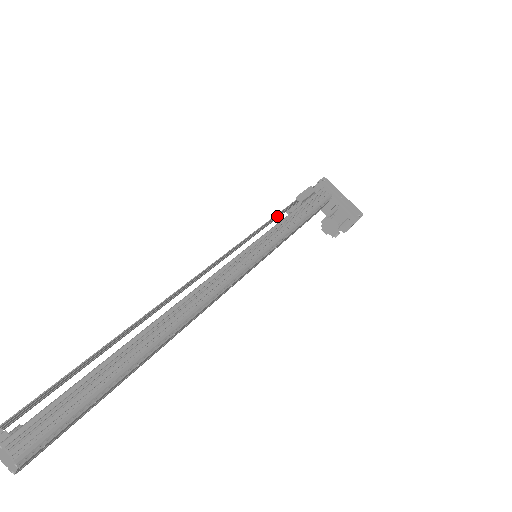
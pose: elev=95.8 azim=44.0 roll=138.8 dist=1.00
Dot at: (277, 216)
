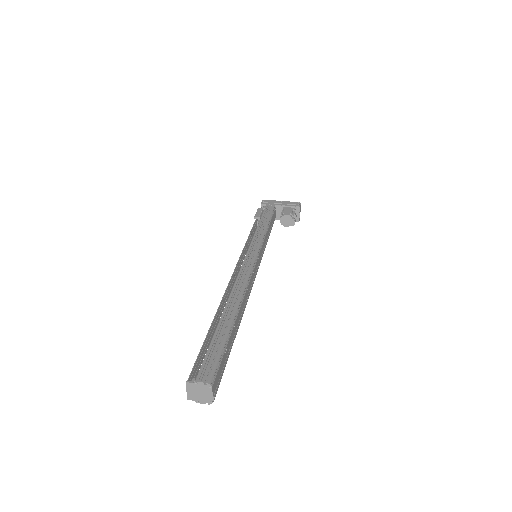
Dot at: (252, 234)
